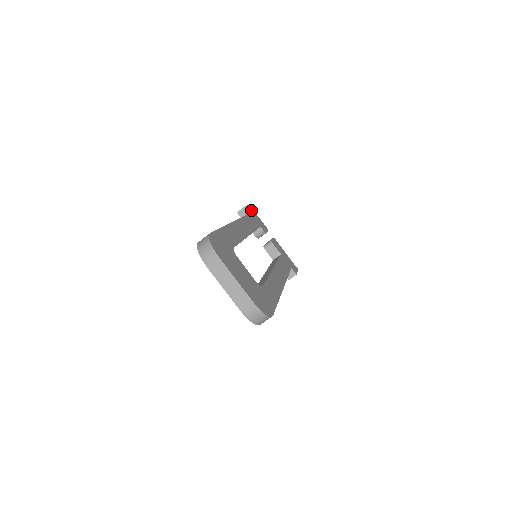
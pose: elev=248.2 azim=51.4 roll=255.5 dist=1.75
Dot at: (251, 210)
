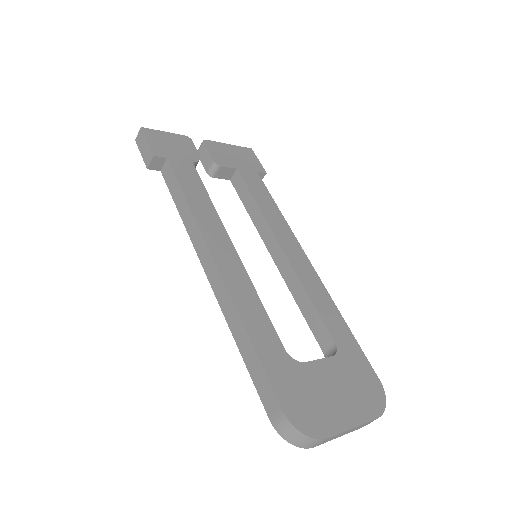
Dot at: (155, 140)
